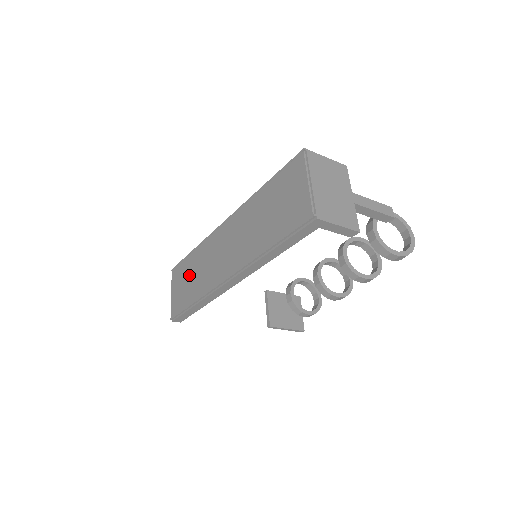
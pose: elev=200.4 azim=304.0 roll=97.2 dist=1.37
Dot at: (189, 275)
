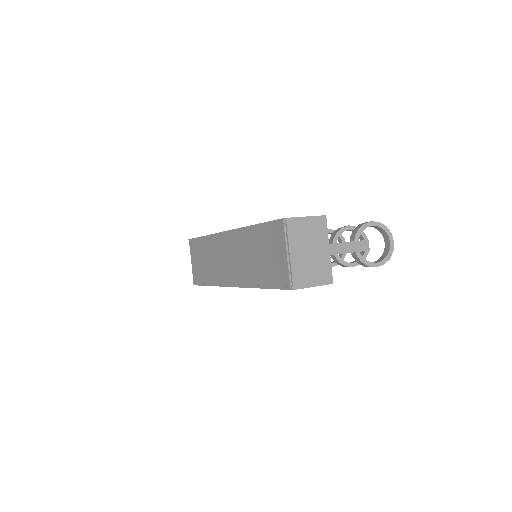
Dot at: (203, 257)
